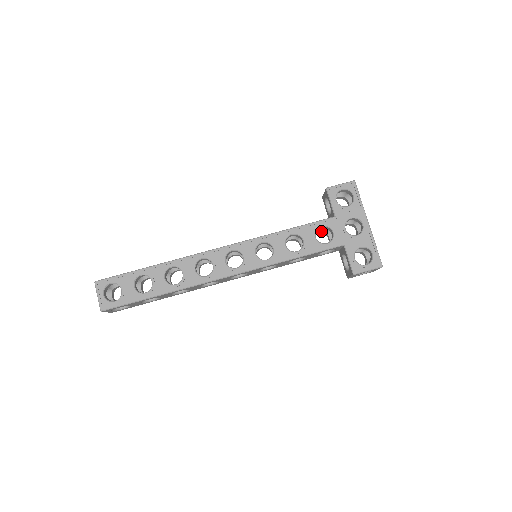
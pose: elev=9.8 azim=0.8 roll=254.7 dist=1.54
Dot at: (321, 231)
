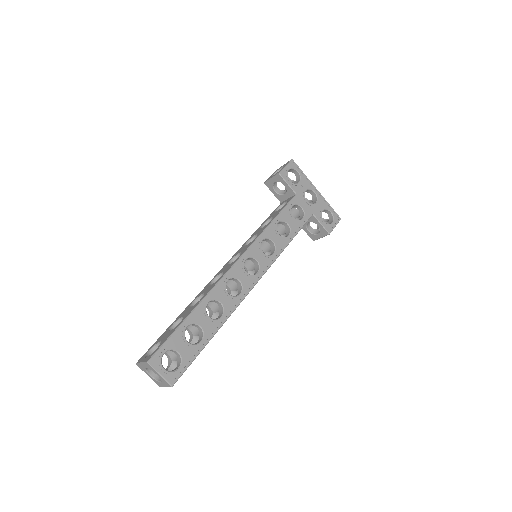
Dot at: occluded
